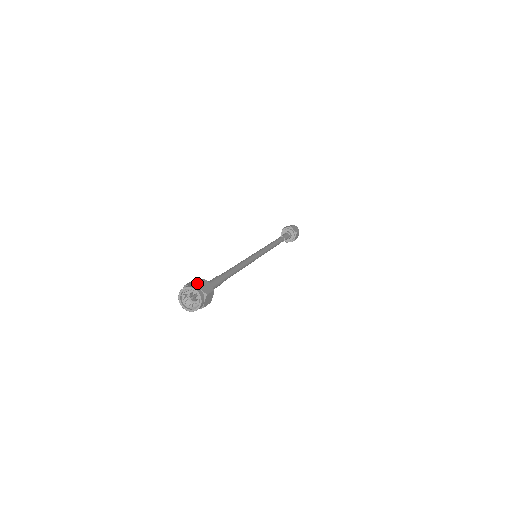
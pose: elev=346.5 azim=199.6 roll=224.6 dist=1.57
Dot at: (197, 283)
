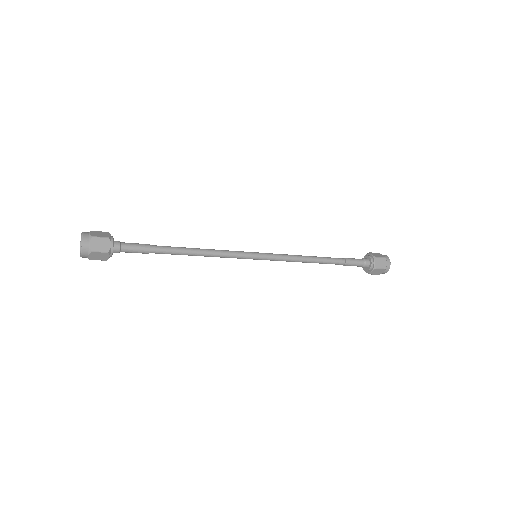
Dot at: occluded
